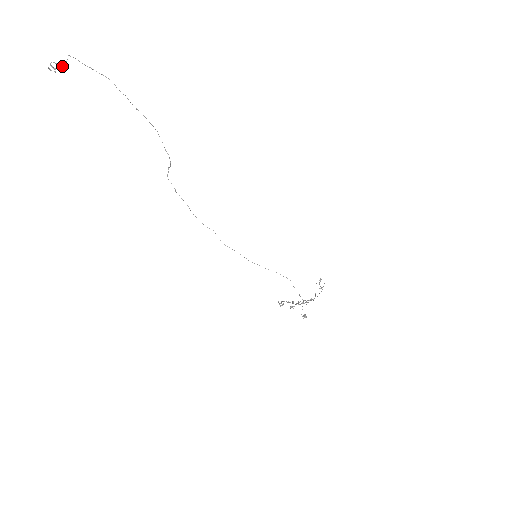
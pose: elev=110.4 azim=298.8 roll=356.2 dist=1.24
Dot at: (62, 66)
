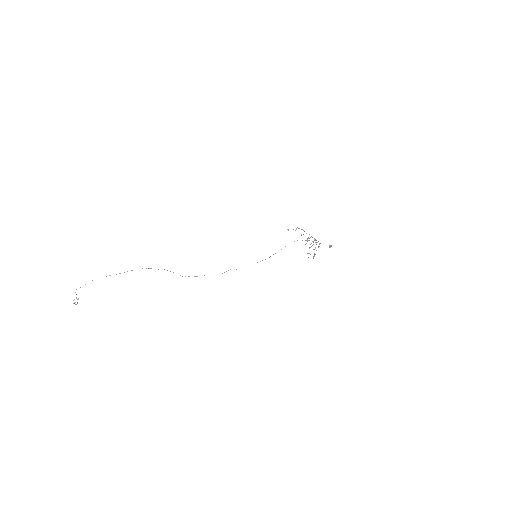
Dot at: occluded
